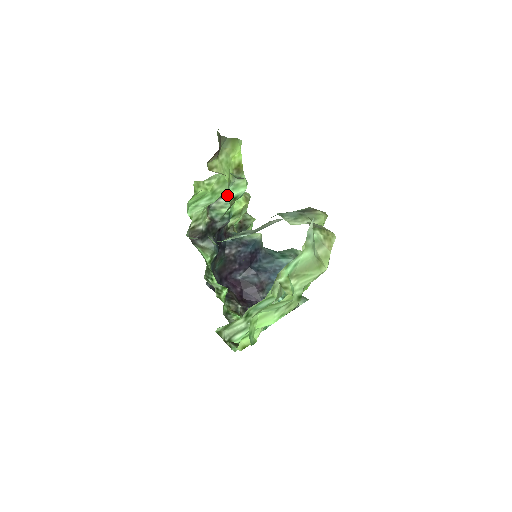
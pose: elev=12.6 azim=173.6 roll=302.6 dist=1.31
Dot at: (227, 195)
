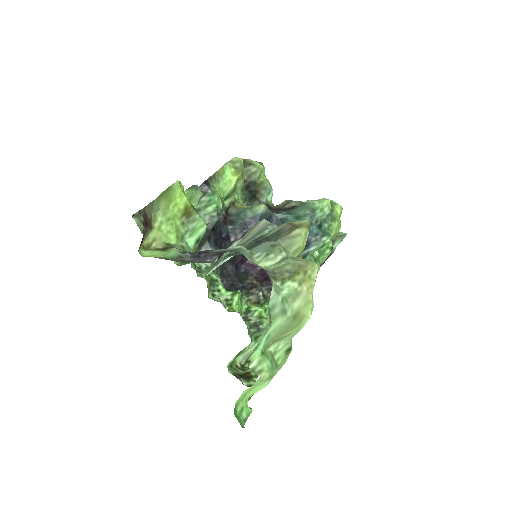
Dot at: (207, 191)
